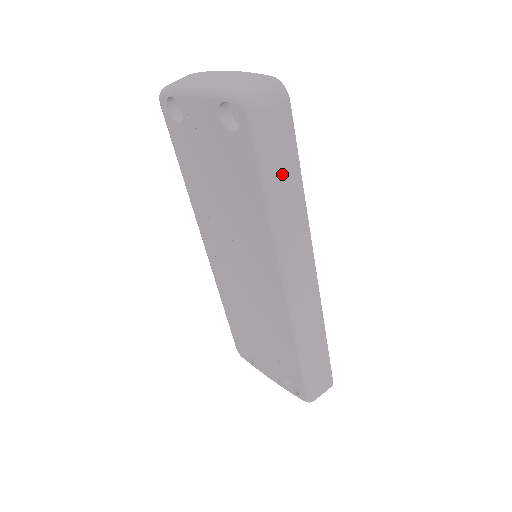
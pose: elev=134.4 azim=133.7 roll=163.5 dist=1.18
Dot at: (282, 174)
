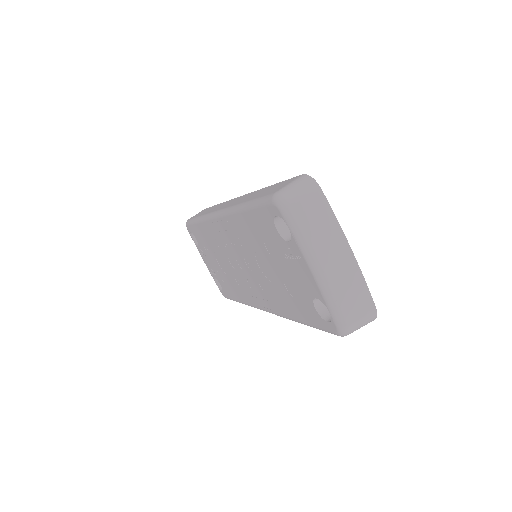
Dot at: occluded
